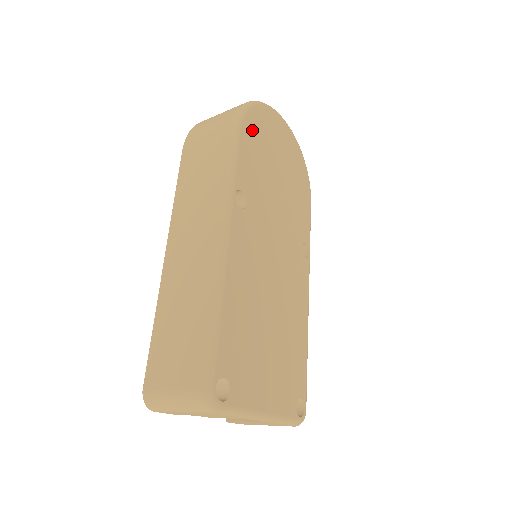
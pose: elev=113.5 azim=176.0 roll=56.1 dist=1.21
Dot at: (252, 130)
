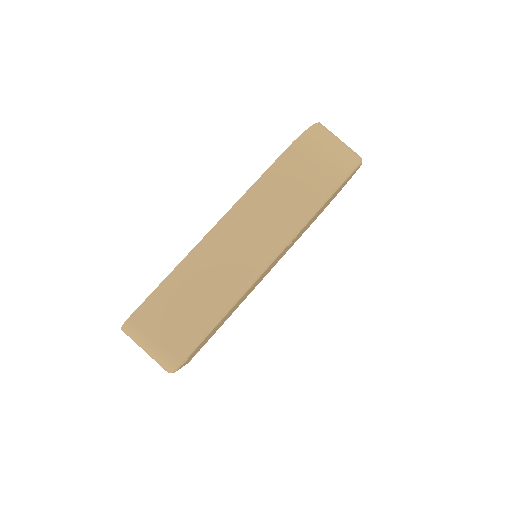
Dot at: (340, 187)
